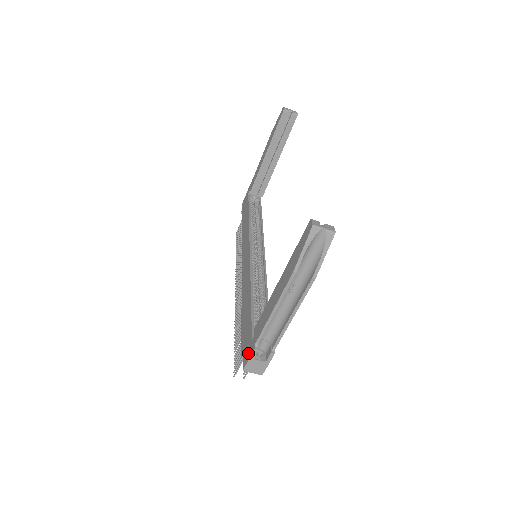
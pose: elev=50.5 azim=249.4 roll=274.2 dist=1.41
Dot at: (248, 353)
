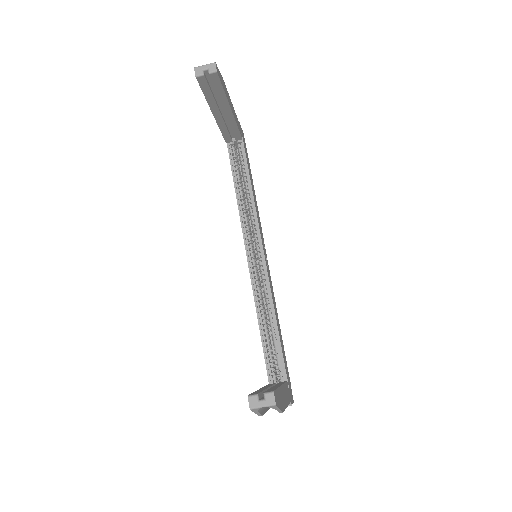
Dot at: occluded
